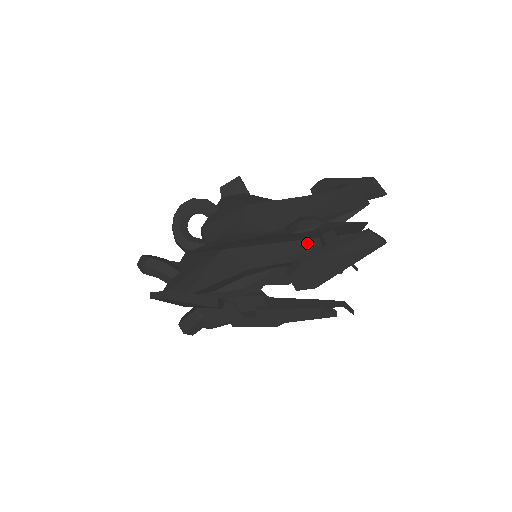
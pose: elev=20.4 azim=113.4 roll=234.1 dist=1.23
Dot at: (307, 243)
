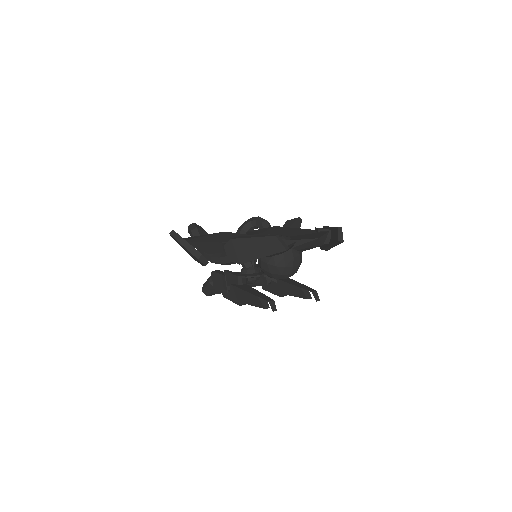
Dot at: occluded
